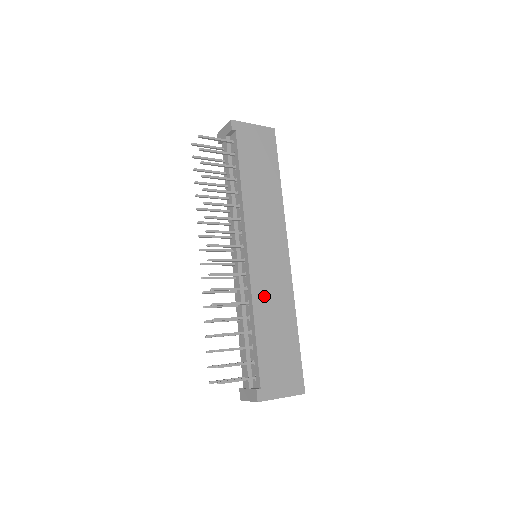
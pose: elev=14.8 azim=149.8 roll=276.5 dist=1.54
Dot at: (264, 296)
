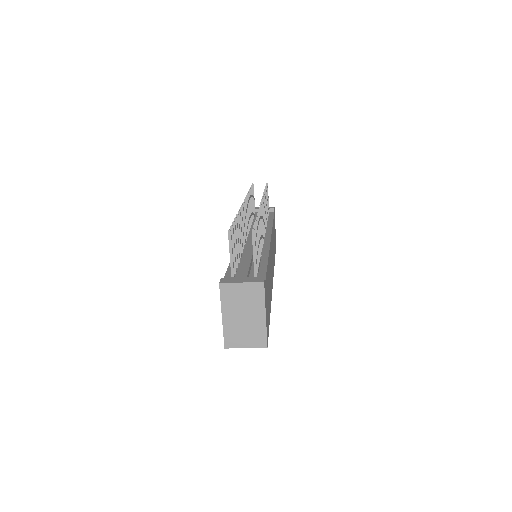
Dot at: occluded
